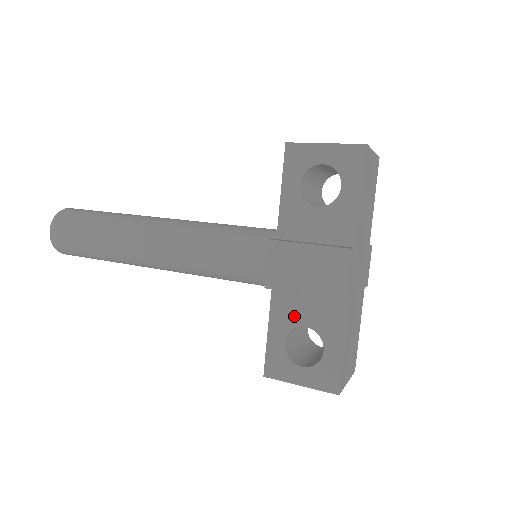
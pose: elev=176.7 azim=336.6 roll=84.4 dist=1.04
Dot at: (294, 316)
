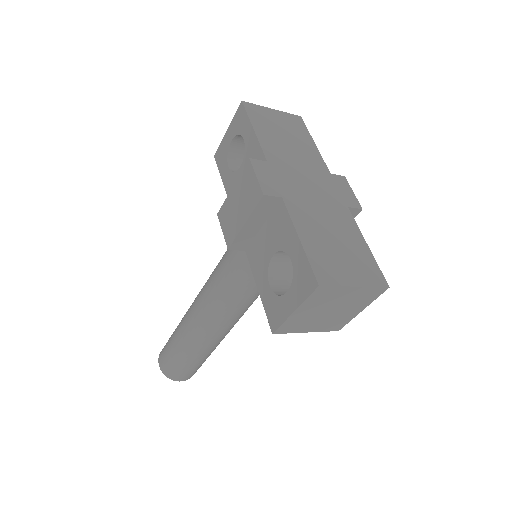
Dot at: (264, 256)
